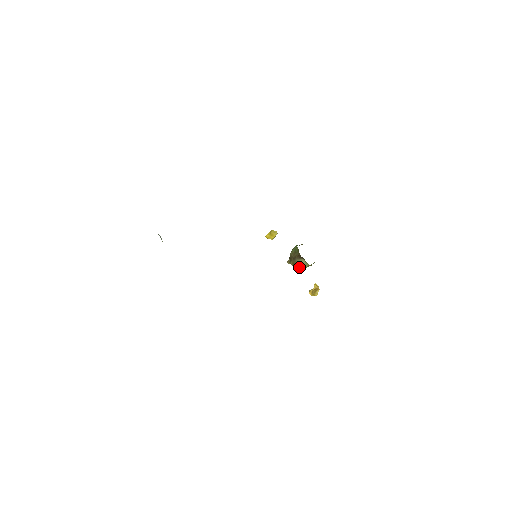
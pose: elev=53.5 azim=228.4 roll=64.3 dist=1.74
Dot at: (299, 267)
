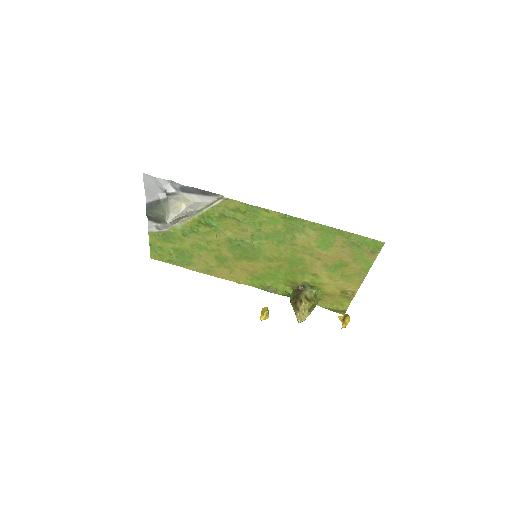
Dot at: (308, 301)
